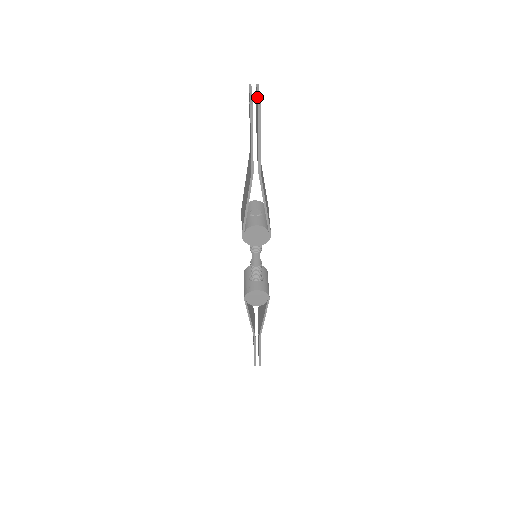
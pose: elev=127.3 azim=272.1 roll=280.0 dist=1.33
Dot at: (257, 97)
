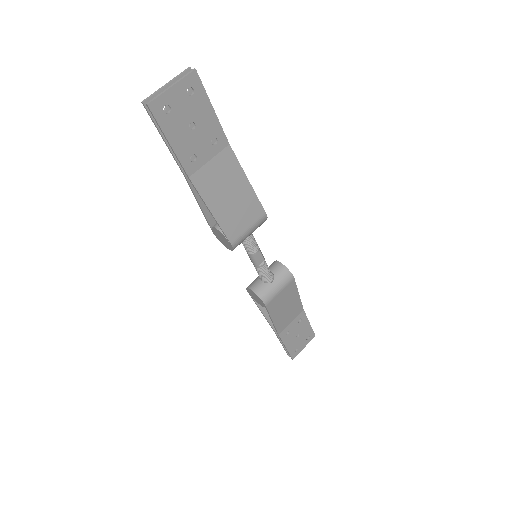
Dot at: (161, 92)
